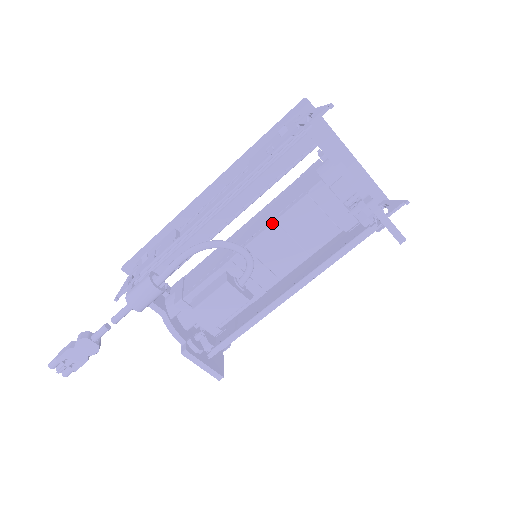
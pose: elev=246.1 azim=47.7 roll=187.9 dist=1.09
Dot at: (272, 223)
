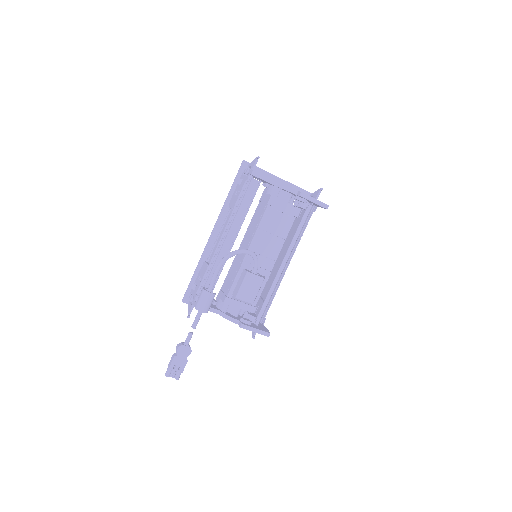
Dot at: (256, 230)
